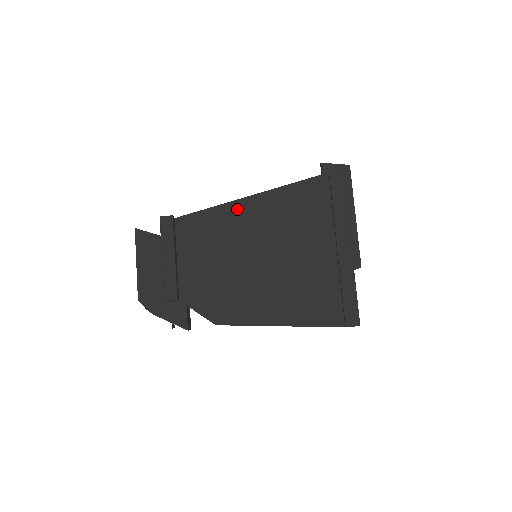
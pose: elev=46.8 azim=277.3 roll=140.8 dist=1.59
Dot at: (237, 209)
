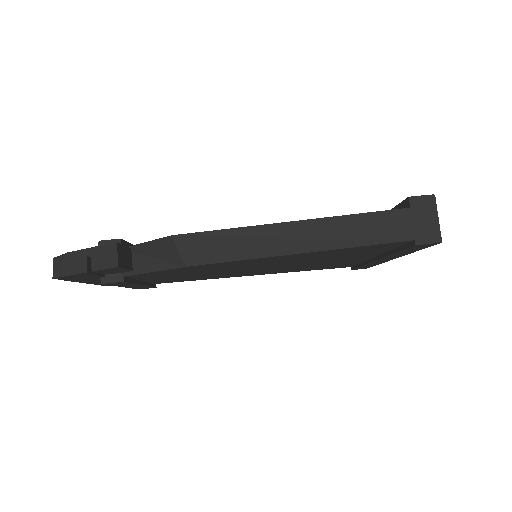
Dot at: occluded
